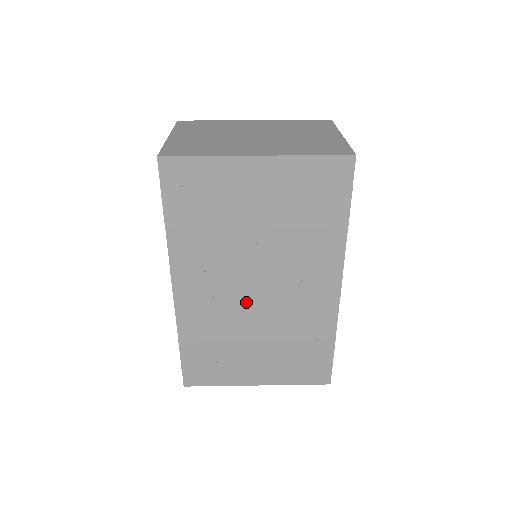
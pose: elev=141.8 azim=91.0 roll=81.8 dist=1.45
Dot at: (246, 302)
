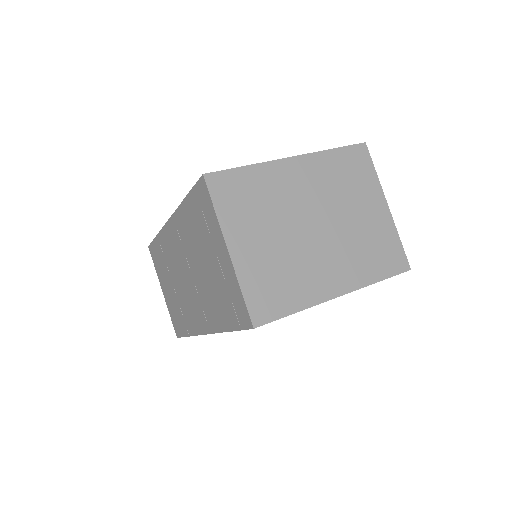
Dot at: occluded
